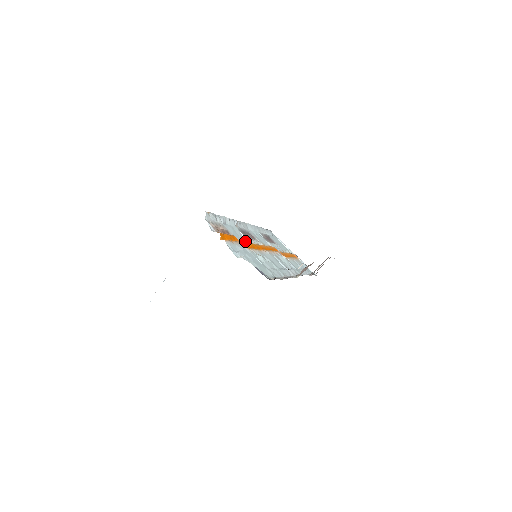
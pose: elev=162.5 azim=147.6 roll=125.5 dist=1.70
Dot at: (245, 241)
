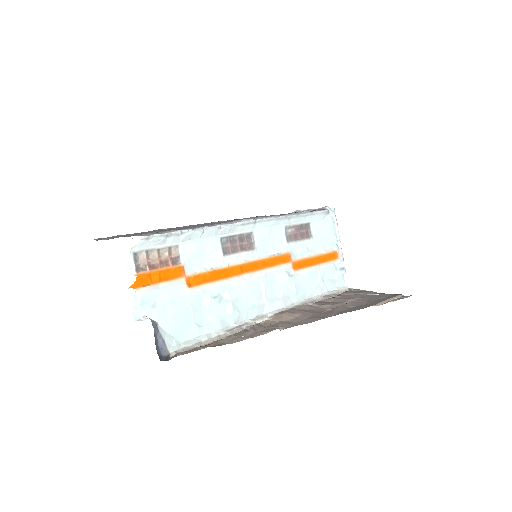
Dot at: (212, 263)
